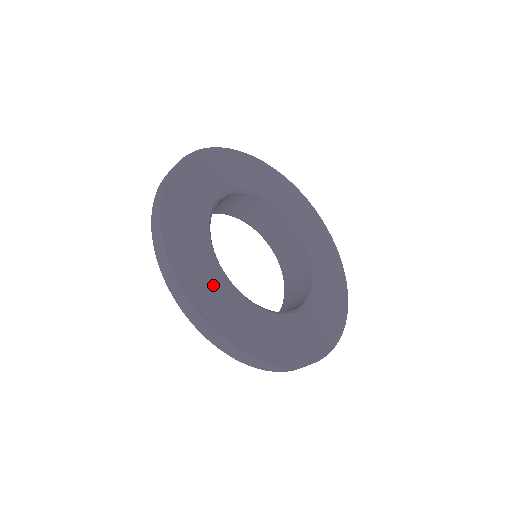
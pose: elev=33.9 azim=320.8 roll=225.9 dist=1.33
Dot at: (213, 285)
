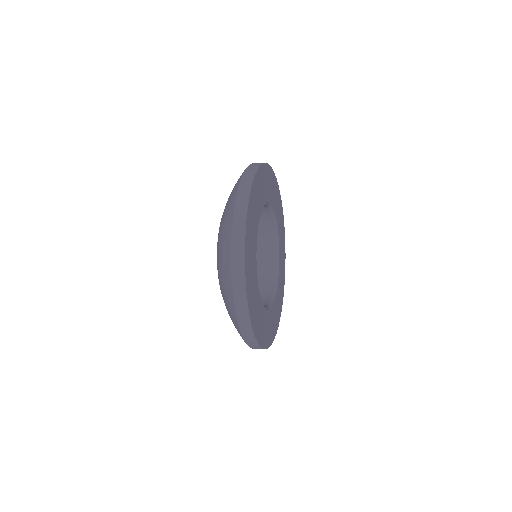
Dot at: (253, 281)
